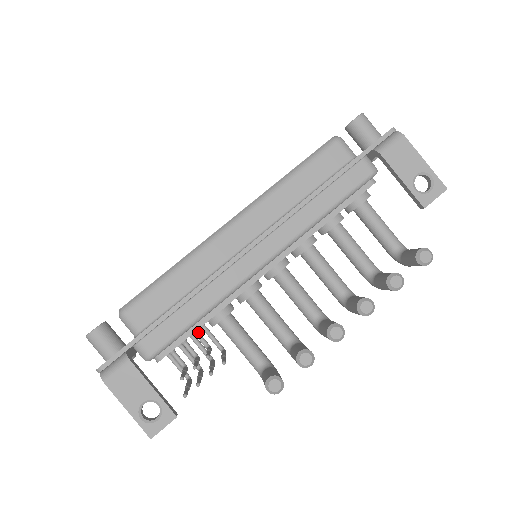
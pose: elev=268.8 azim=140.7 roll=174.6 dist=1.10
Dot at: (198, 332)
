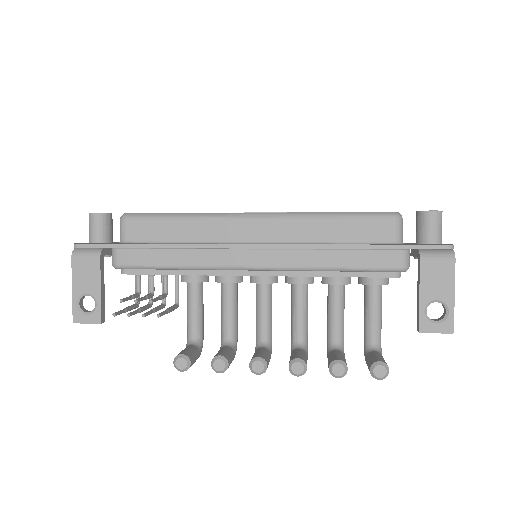
Dot at: (167, 276)
